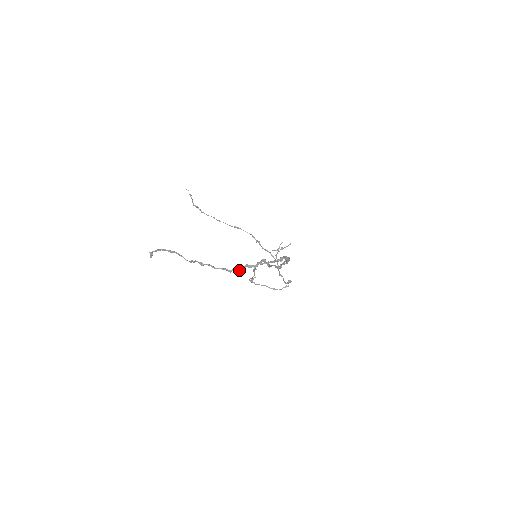
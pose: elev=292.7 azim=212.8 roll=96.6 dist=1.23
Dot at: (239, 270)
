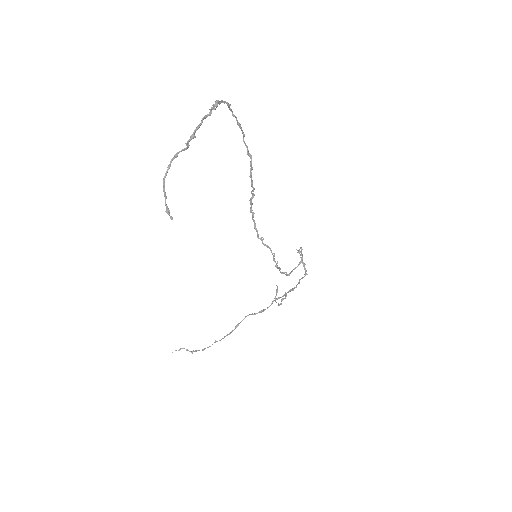
Dot at: (213, 109)
